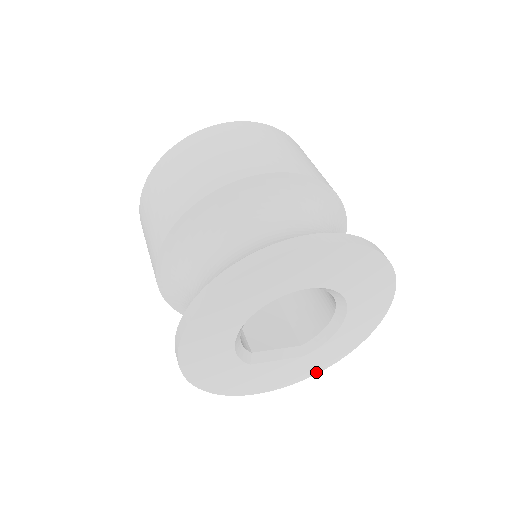
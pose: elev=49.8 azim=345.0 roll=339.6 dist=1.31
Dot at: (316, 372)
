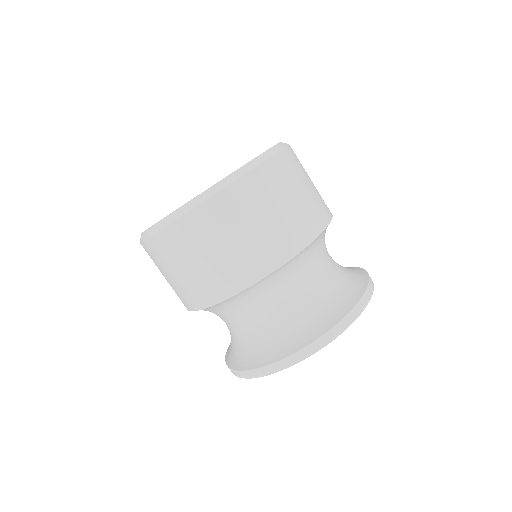
Dot at: occluded
